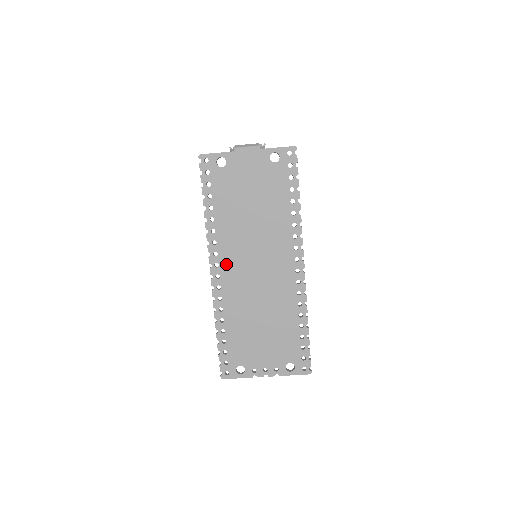
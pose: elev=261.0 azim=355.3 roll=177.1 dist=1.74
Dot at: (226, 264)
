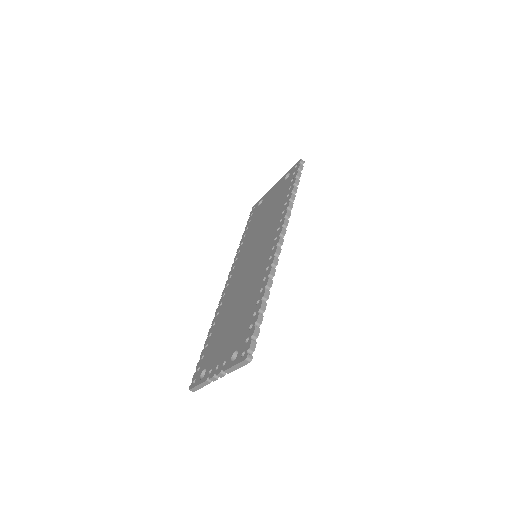
Dot at: (236, 272)
